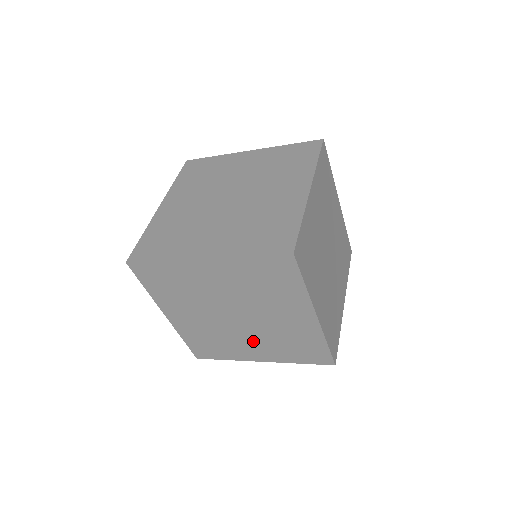
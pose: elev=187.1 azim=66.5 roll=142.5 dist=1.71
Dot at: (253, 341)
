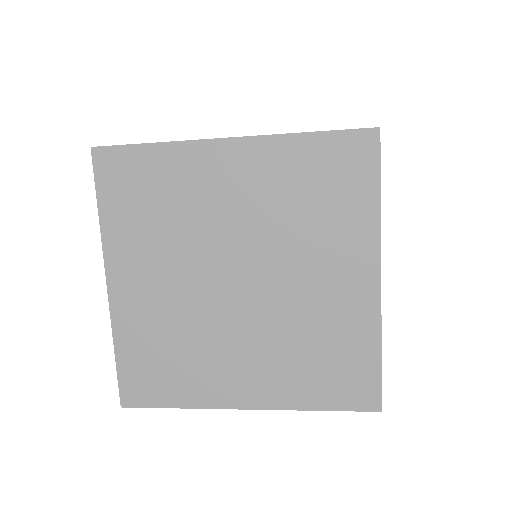
Dot at: (248, 349)
